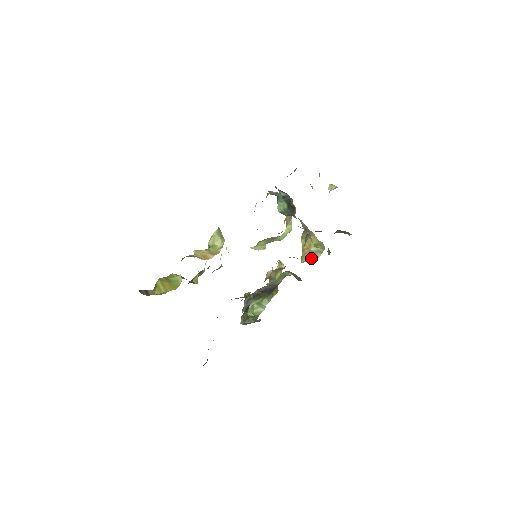
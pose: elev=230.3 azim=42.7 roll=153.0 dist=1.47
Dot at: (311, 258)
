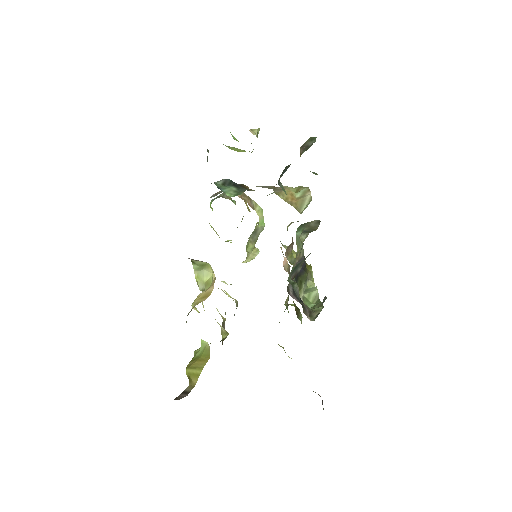
Dot at: (305, 202)
